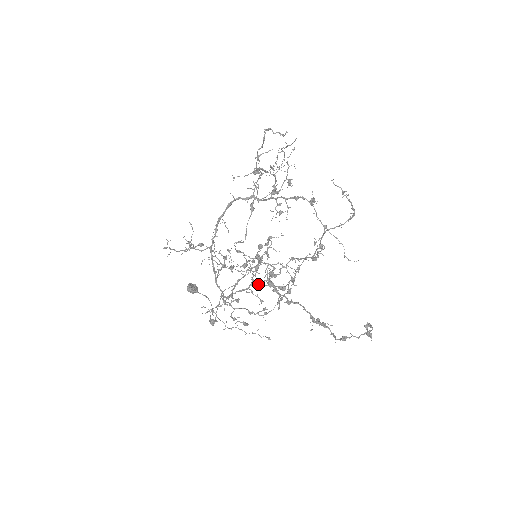
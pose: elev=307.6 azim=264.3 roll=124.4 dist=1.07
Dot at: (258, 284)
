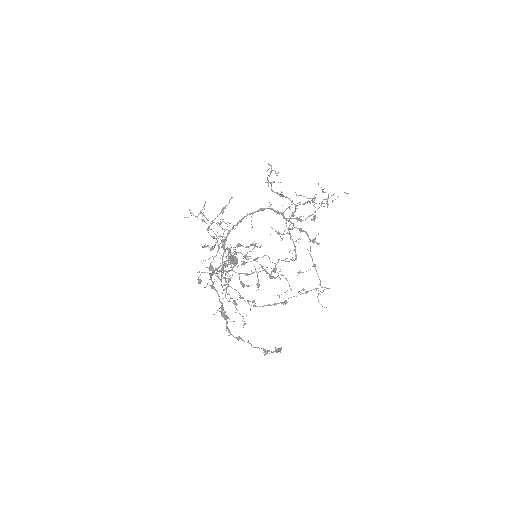
Dot at: occluded
